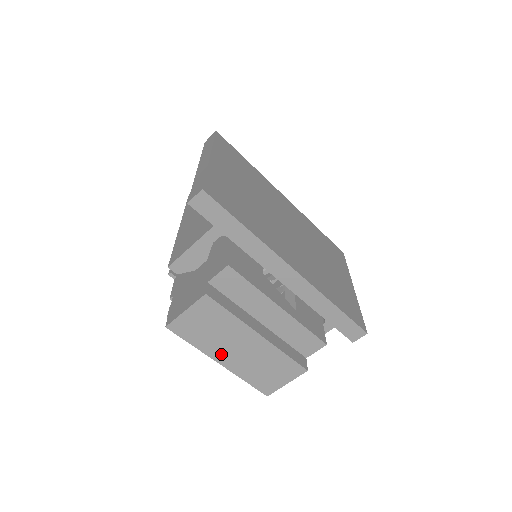
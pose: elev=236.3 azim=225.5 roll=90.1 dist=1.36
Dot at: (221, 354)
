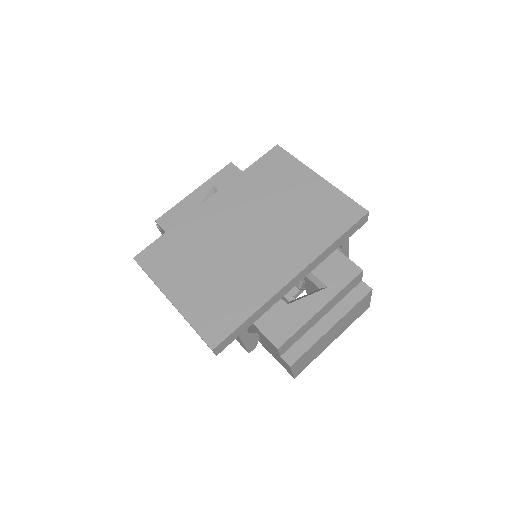
Dot at: (328, 343)
